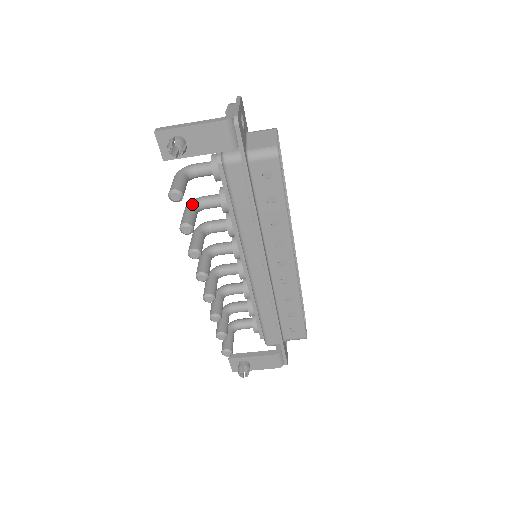
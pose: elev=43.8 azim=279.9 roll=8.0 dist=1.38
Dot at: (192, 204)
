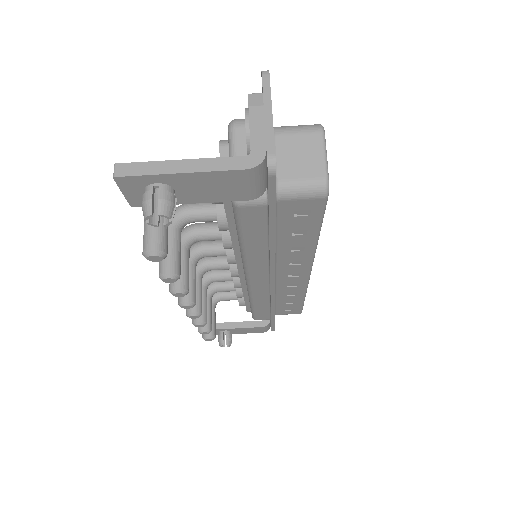
Dot at: (173, 224)
